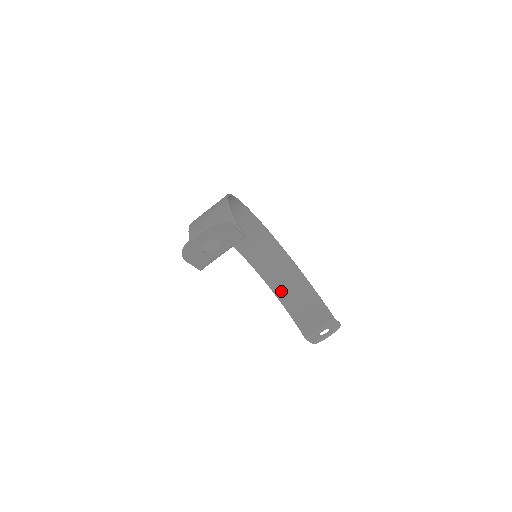
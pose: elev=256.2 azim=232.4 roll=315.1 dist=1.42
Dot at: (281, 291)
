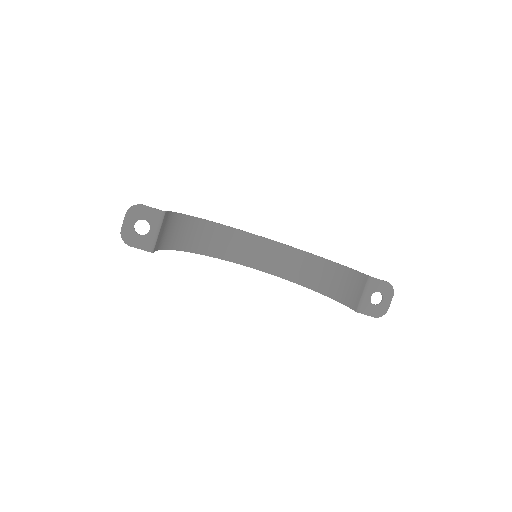
Dot at: (323, 287)
